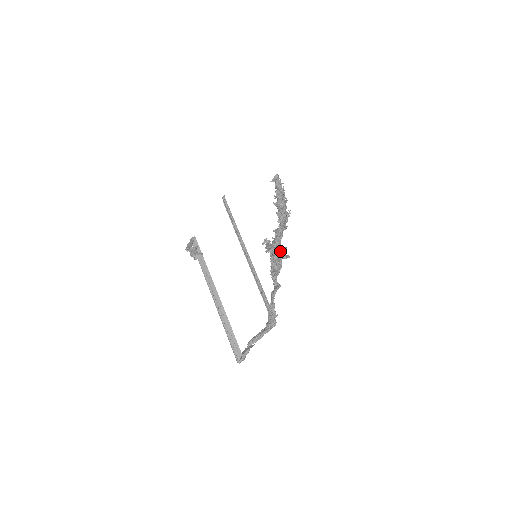
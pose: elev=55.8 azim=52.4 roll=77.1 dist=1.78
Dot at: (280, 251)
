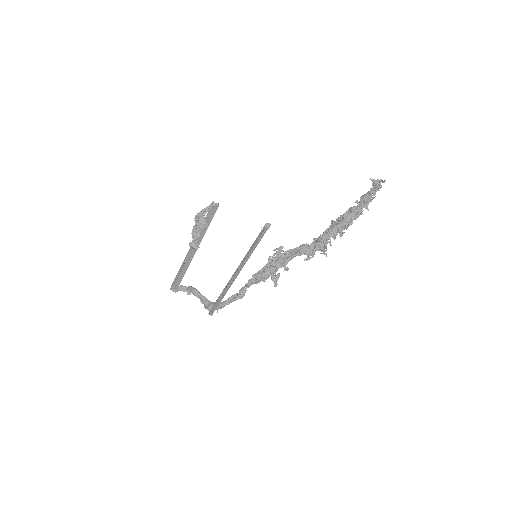
Dot at: (282, 264)
